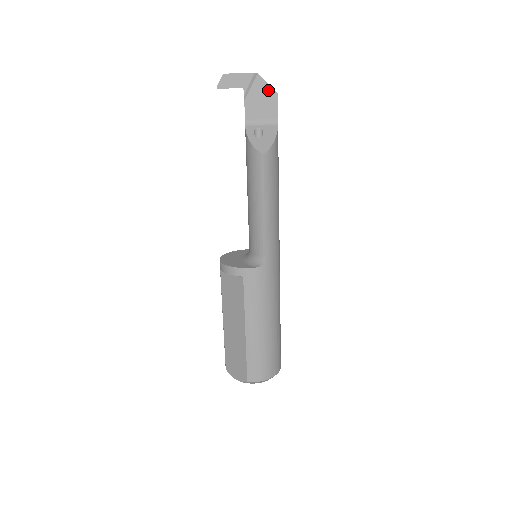
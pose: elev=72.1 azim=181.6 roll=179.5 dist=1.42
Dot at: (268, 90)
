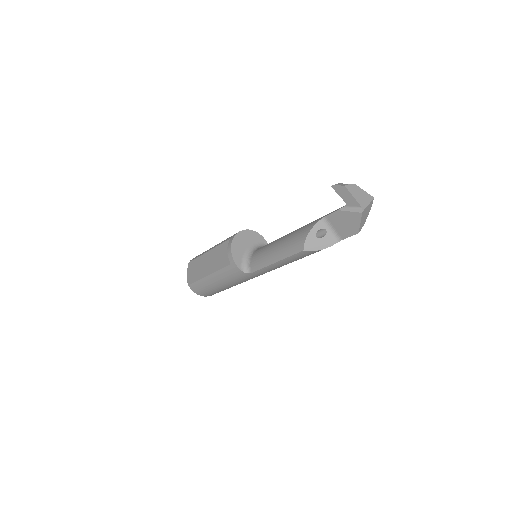
Dot at: (356, 225)
